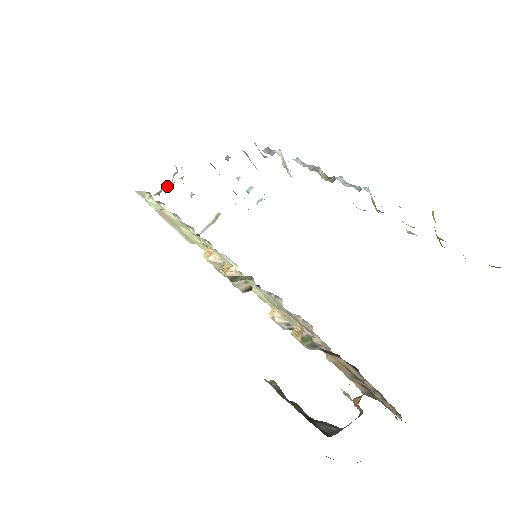
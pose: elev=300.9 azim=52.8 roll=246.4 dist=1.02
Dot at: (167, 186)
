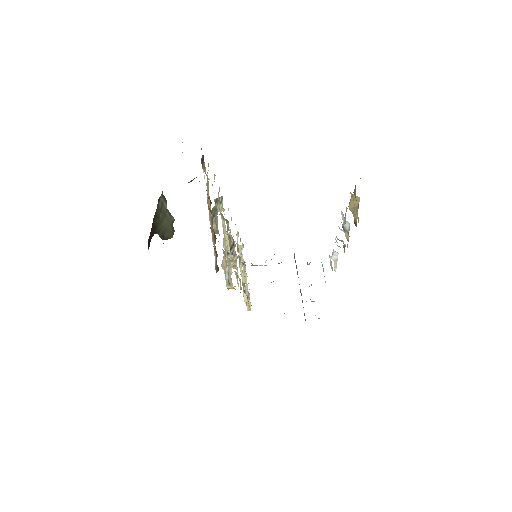
Dot at: (262, 265)
